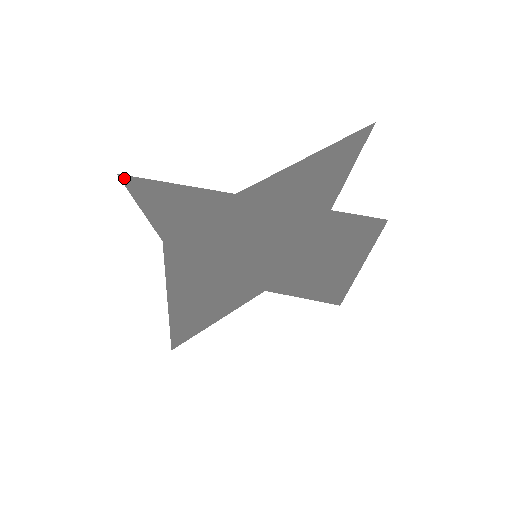
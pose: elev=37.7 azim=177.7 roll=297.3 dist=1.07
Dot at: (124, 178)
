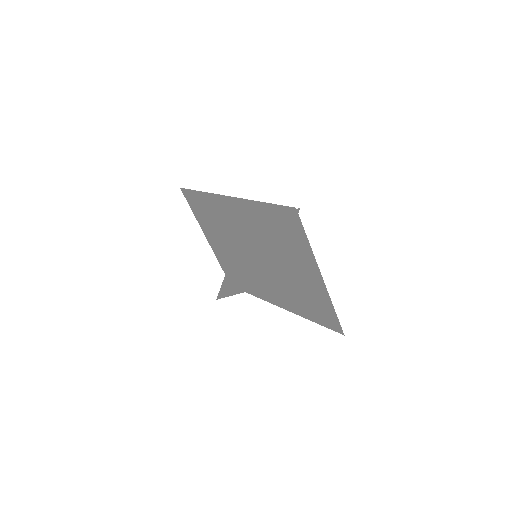
Dot at: occluded
